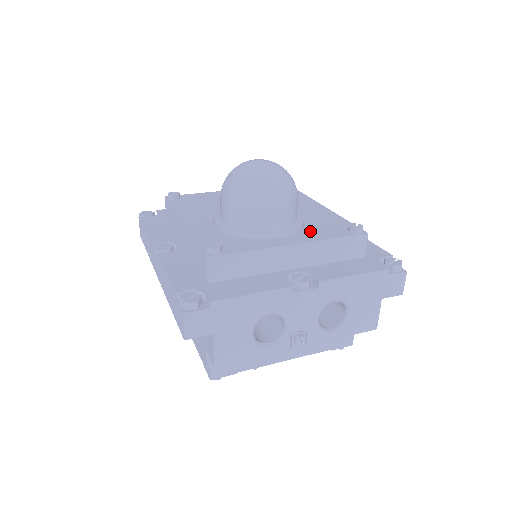
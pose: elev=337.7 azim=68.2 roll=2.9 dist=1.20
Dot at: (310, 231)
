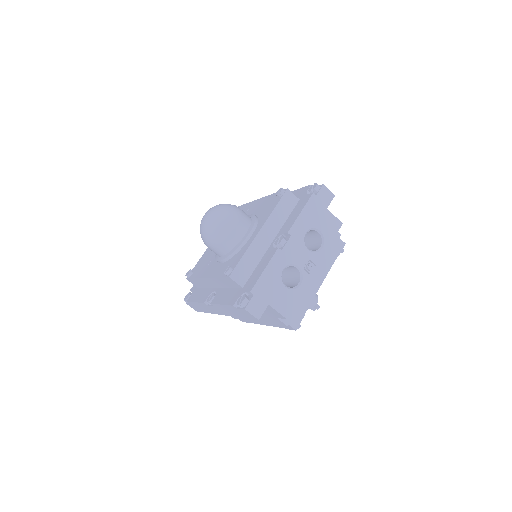
Dot at: (262, 217)
